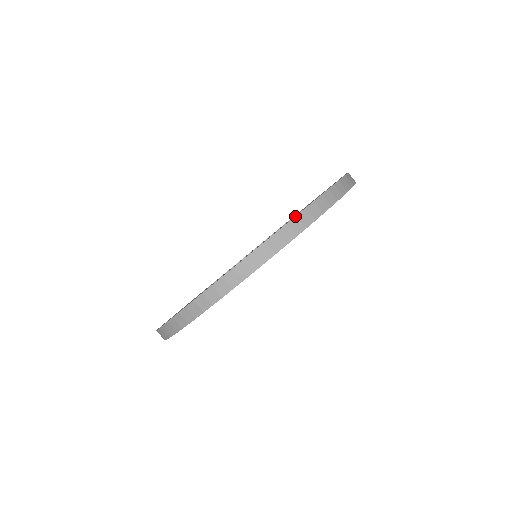
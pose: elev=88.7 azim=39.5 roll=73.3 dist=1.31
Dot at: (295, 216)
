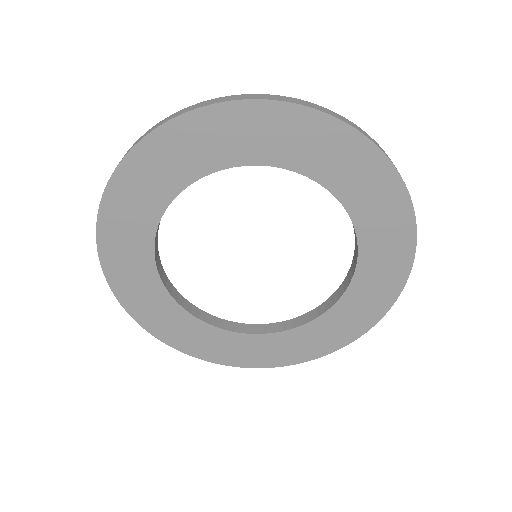
Dot at: (146, 132)
